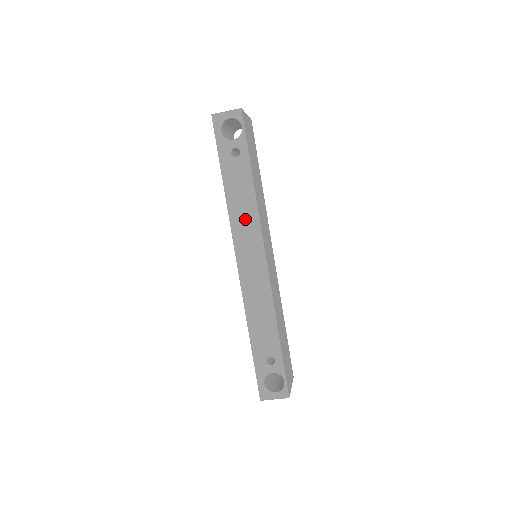
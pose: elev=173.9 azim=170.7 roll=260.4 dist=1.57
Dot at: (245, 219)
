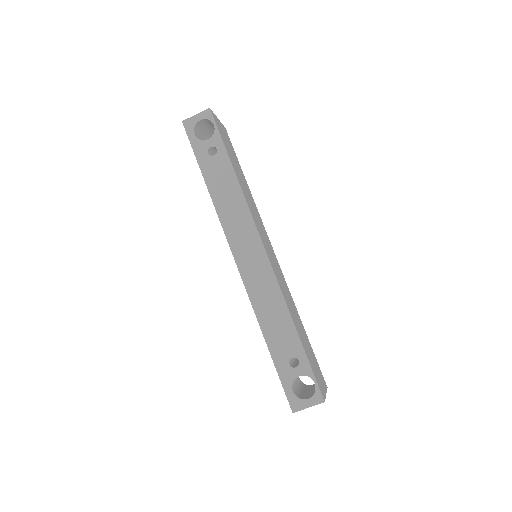
Dot at: (235, 214)
